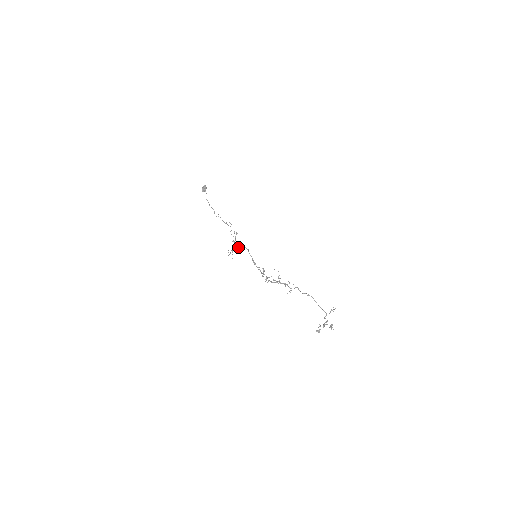
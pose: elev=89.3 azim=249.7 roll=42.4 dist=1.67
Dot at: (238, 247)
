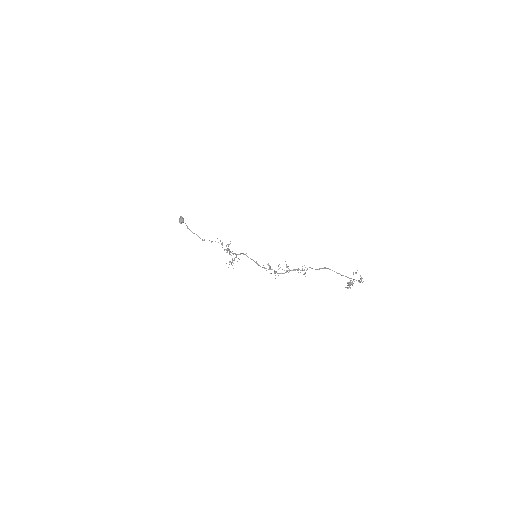
Dot at: occluded
